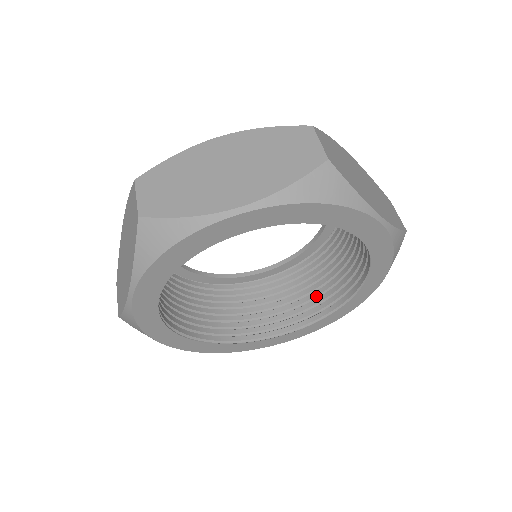
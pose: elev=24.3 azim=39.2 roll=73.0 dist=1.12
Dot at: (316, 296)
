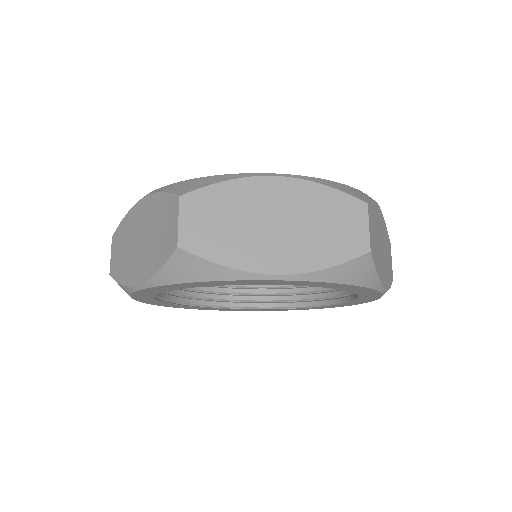
Dot at: (289, 286)
